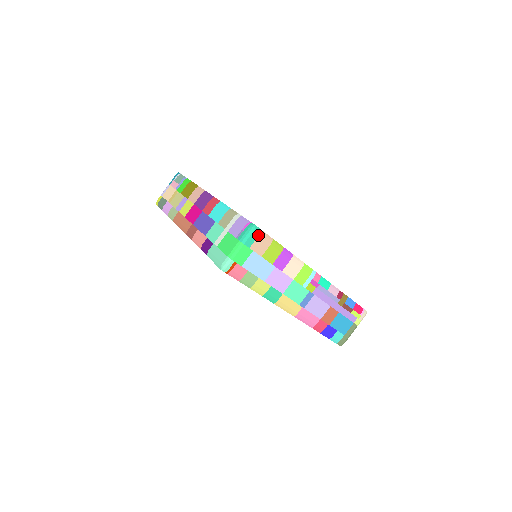
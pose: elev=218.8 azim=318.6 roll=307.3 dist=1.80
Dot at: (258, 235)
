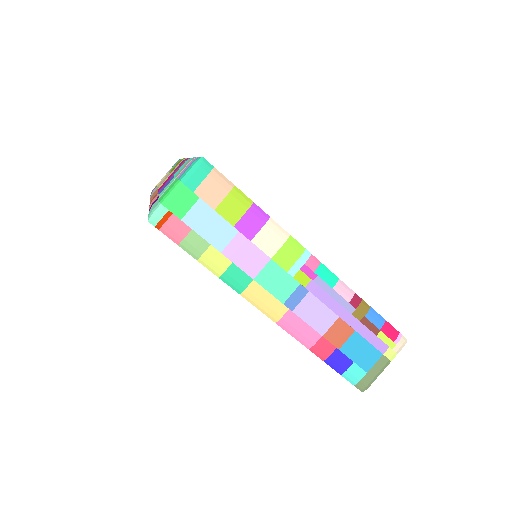
Dot at: (207, 173)
